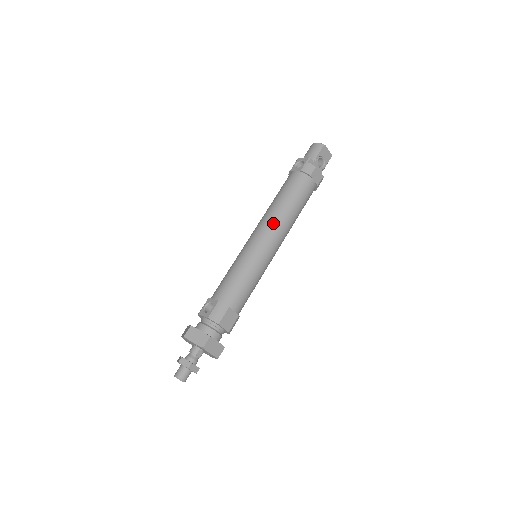
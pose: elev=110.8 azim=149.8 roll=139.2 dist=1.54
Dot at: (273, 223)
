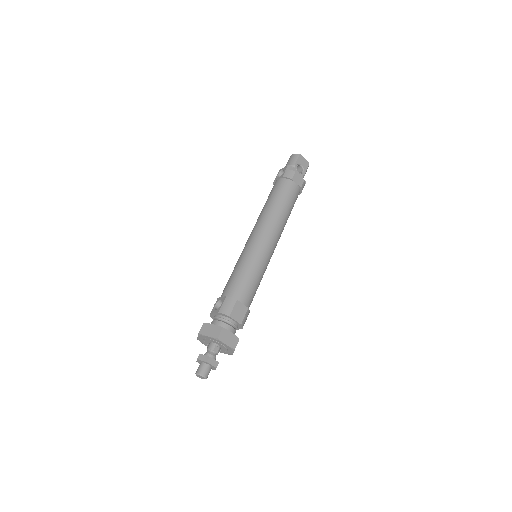
Dot at: (265, 223)
